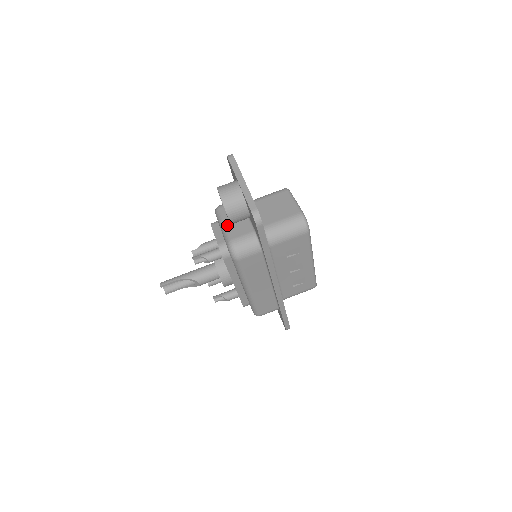
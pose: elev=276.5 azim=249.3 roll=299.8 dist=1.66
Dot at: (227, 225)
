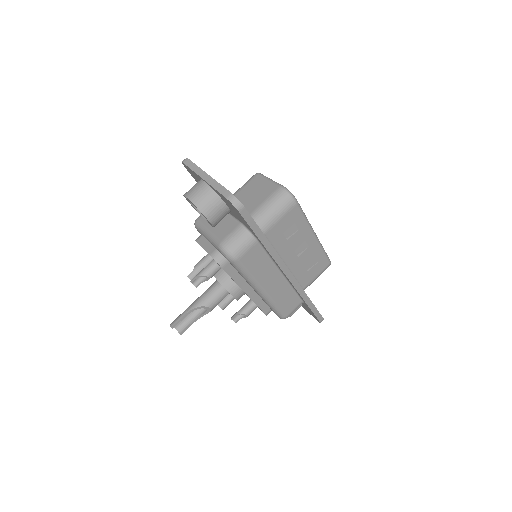
Dot at: (211, 231)
